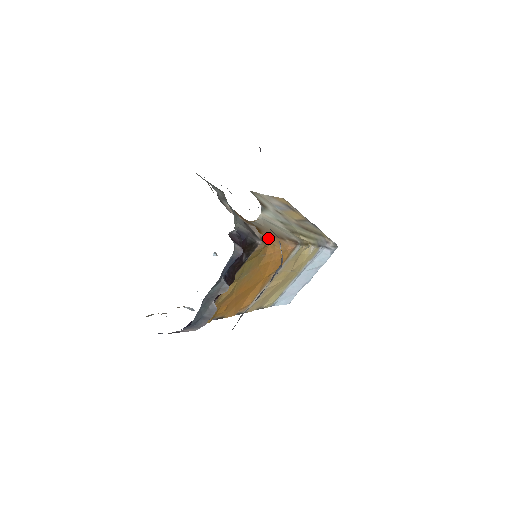
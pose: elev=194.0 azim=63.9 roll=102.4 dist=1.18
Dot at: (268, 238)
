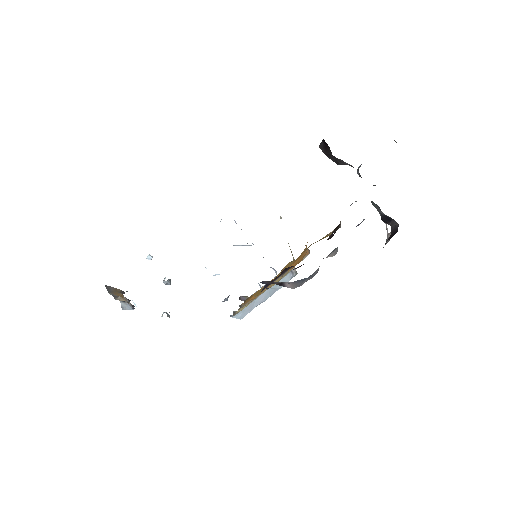
Dot at: occluded
